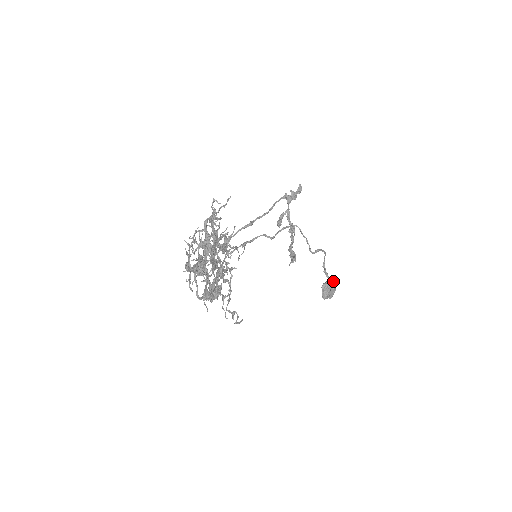
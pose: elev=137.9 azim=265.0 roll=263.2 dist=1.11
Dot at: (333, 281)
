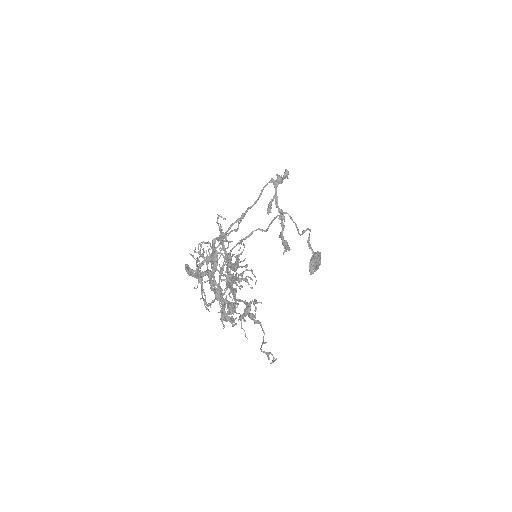
Dot at: (319, 257)
